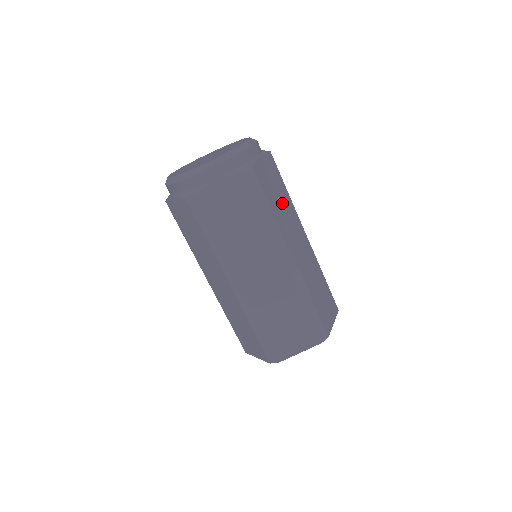
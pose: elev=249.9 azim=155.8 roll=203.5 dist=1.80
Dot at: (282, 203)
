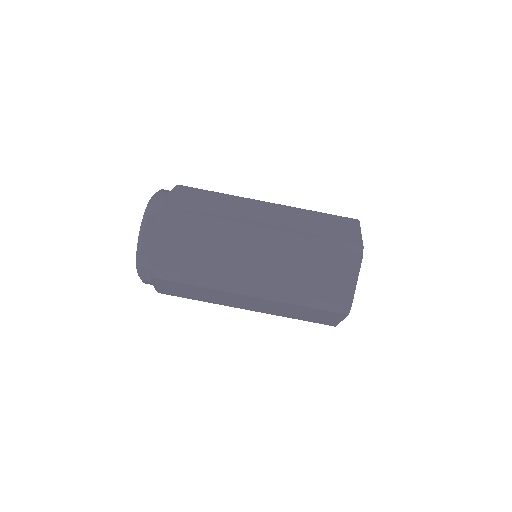
Dot at: occluded
